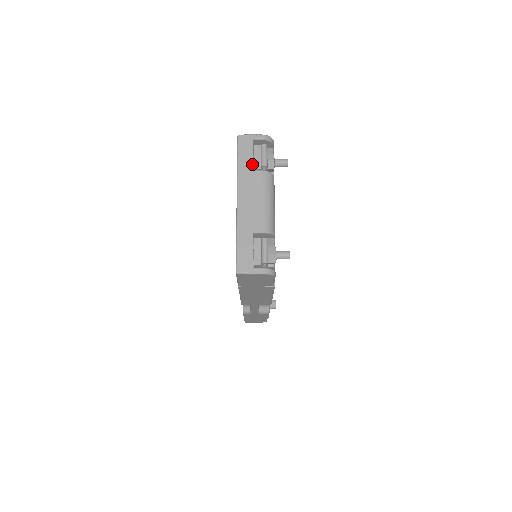
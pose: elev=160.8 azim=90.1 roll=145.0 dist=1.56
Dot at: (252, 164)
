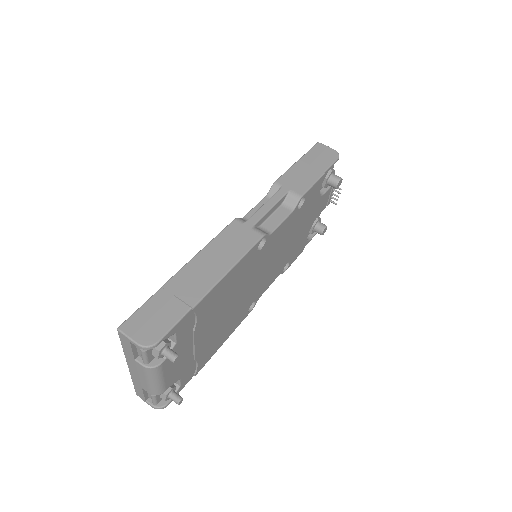
Dot at: (133, 356)
